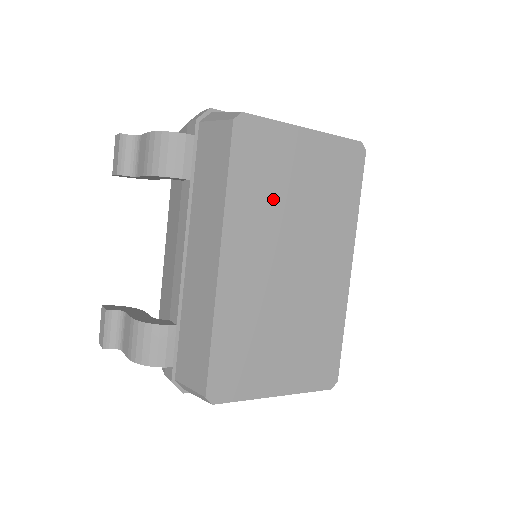
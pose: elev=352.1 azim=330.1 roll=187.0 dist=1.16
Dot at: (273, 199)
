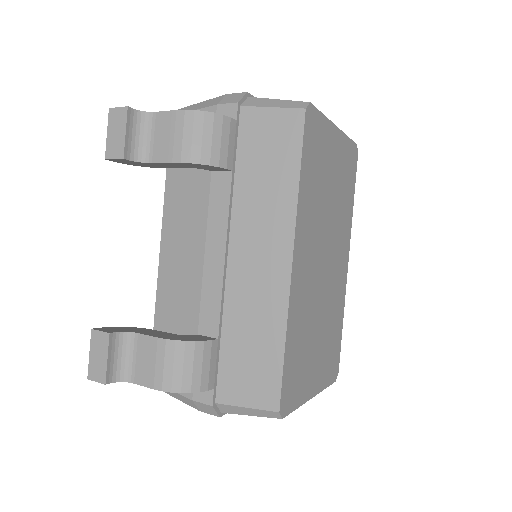
Dot at: (320, 195)
